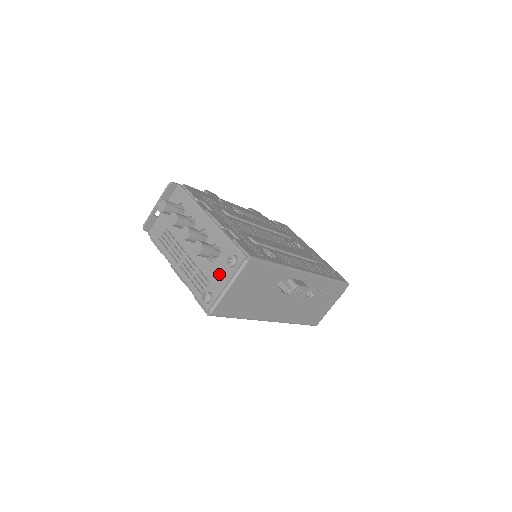
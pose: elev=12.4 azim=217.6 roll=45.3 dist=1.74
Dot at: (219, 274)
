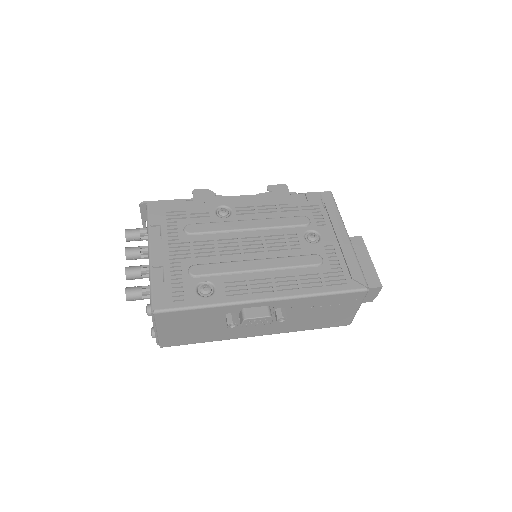
Dot at: occluded
